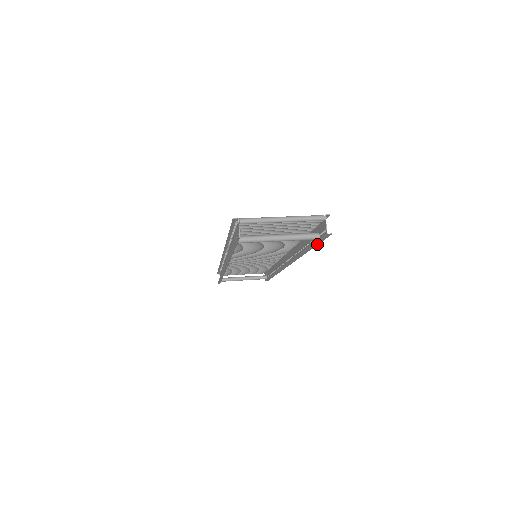
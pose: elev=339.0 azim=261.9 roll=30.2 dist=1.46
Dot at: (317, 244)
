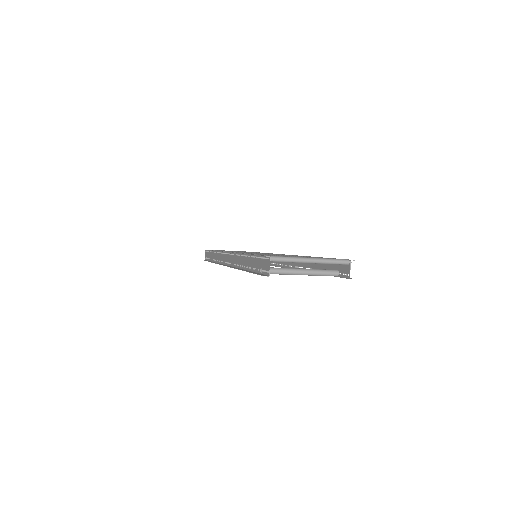
Dot at: occluded
